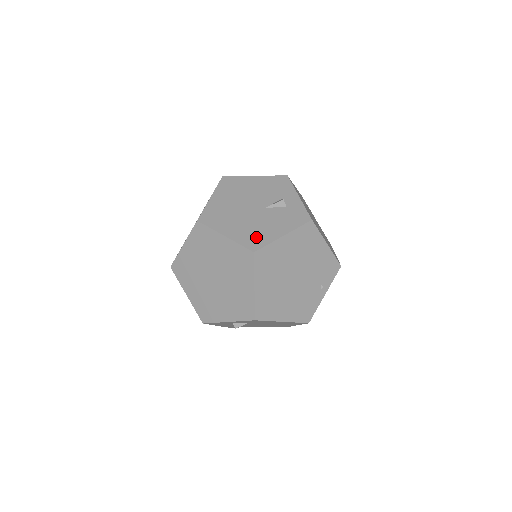
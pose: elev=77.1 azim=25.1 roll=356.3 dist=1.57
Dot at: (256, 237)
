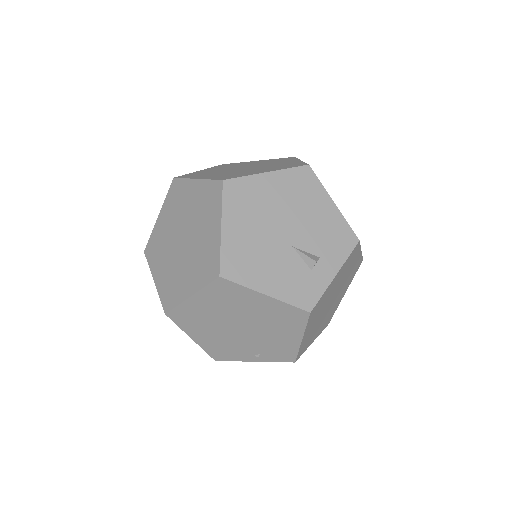
Dot at: (243, 264)
